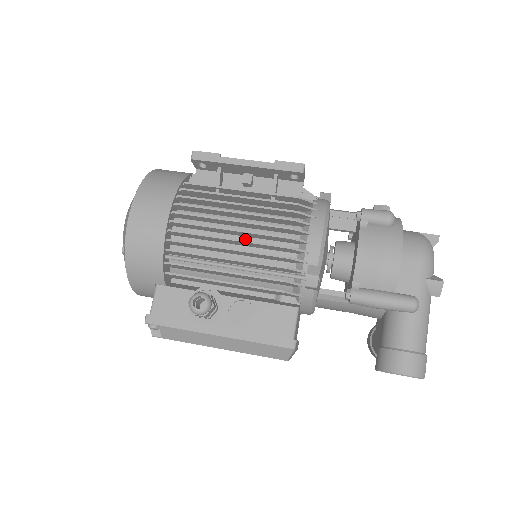
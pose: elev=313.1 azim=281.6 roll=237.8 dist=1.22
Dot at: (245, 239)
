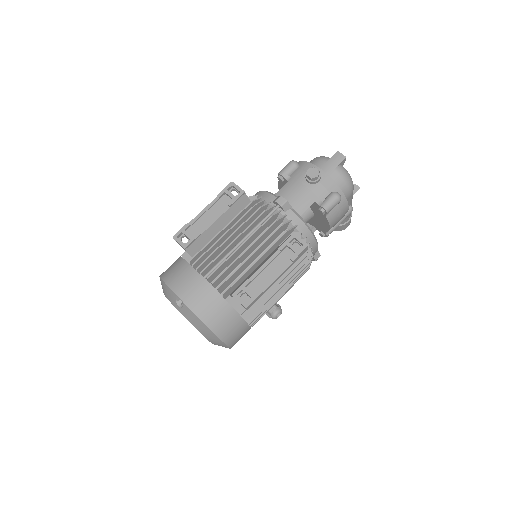
Dot at: occluded
